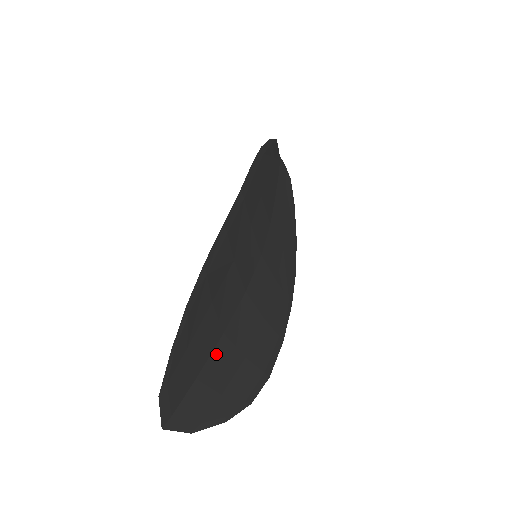
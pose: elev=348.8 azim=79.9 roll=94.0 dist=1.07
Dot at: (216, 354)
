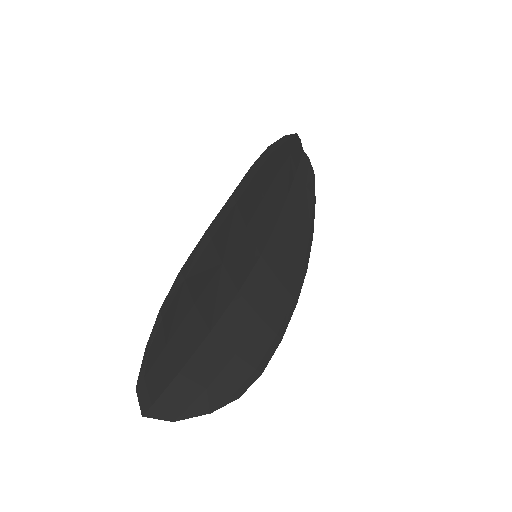
Dot at: (202, 351)
